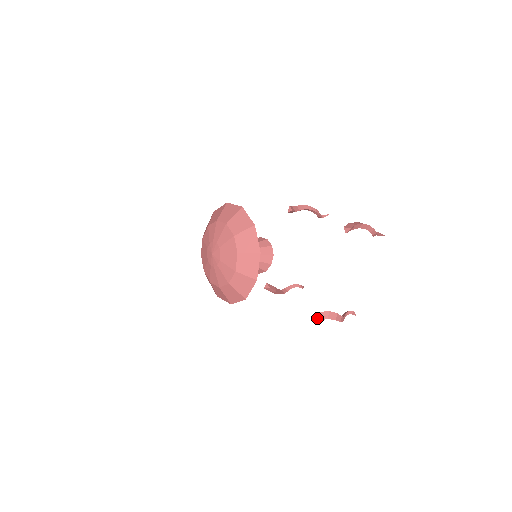
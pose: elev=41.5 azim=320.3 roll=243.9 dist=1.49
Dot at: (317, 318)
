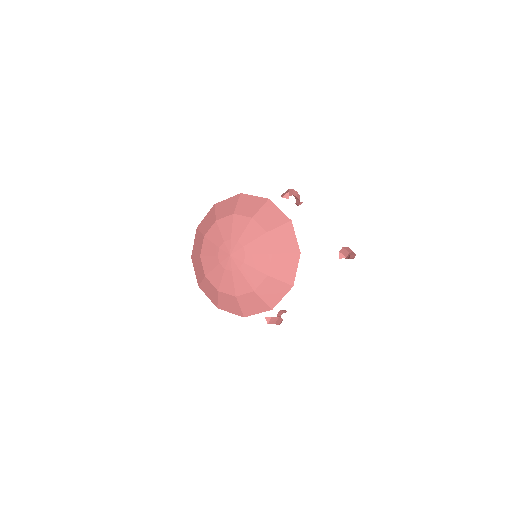
Dot at: (267, 321)
